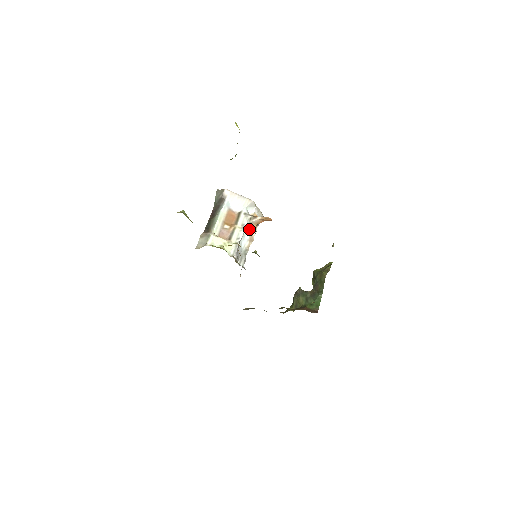
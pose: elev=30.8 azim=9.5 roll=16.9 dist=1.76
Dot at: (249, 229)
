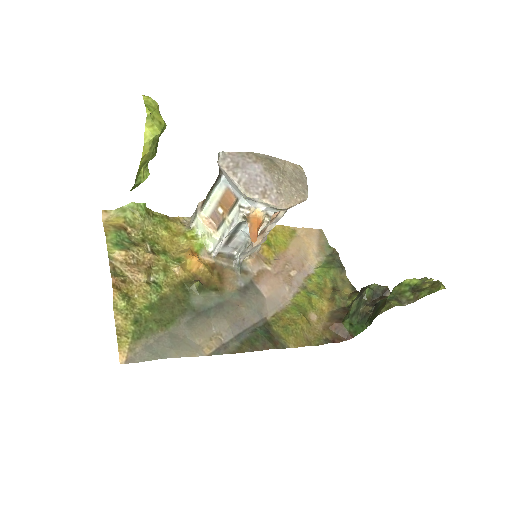
Dot at: occluded
